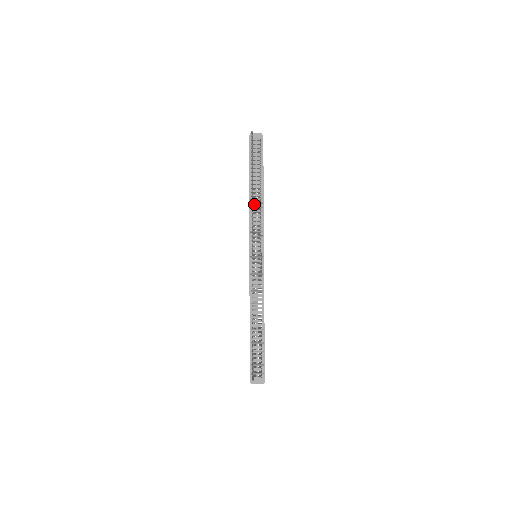
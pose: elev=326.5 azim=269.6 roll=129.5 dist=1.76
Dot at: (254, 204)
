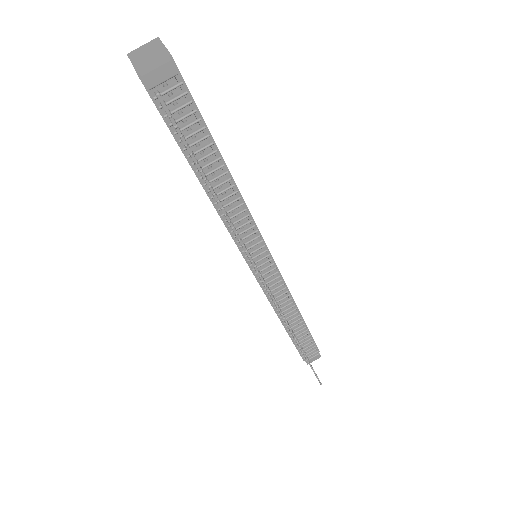
Dot at: (225, 206)
